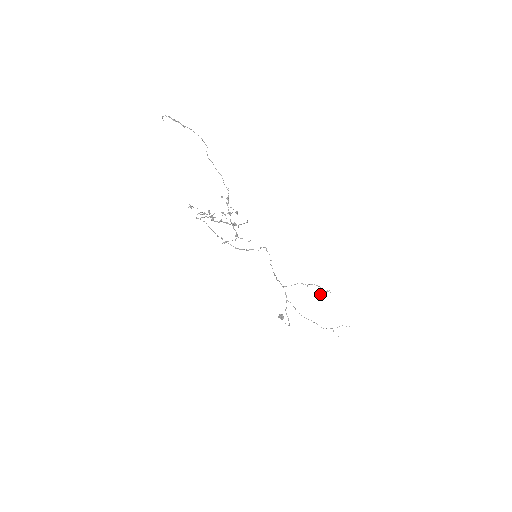
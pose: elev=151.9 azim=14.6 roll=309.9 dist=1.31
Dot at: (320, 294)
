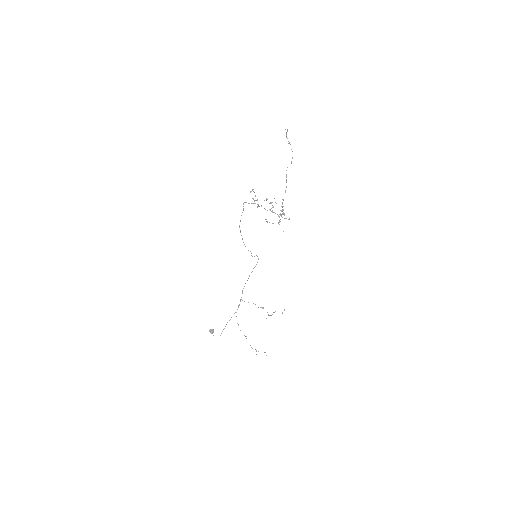
Dot at: occluded
